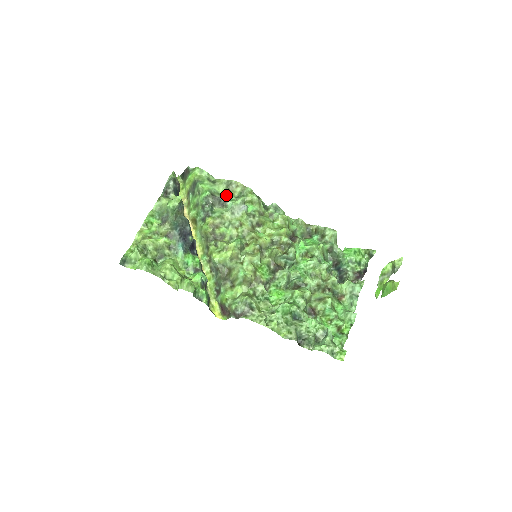
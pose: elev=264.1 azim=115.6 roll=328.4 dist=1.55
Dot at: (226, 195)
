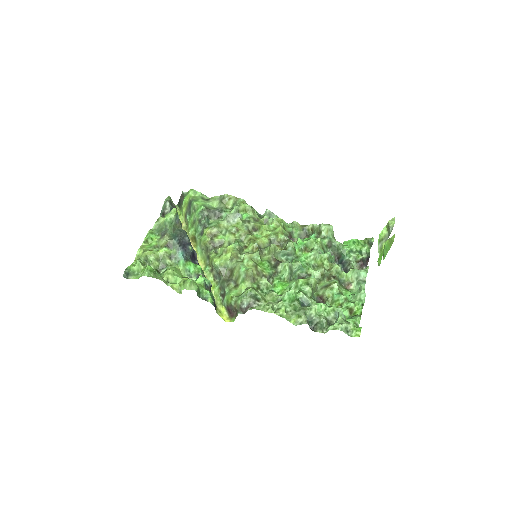
Dot at: (220, 208)
